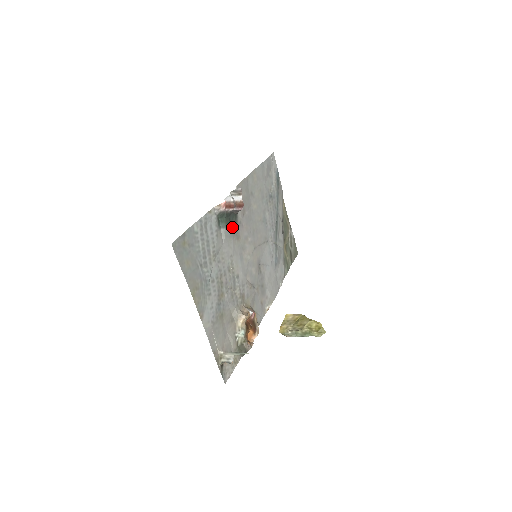
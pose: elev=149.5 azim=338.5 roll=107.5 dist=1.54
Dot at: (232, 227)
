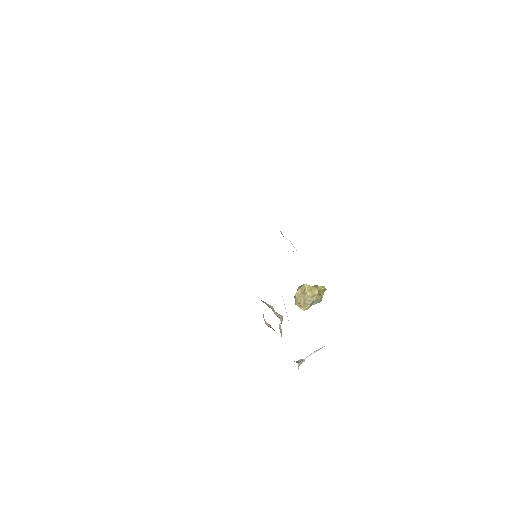
Dot at: occluded
